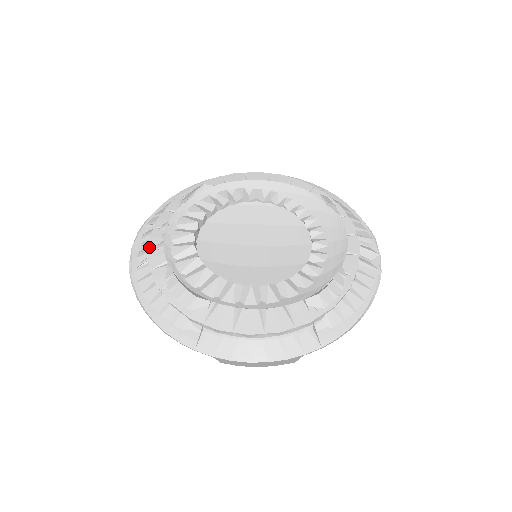
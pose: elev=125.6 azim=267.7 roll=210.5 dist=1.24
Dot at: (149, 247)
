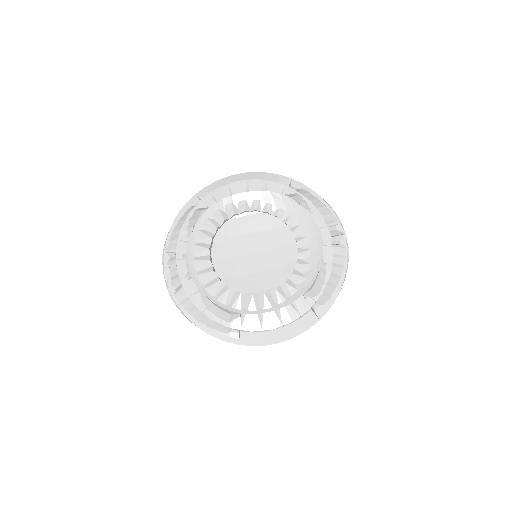
Dot at: (180, 278)
